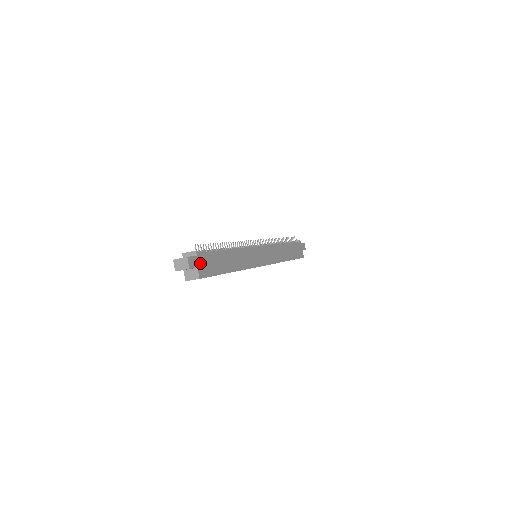
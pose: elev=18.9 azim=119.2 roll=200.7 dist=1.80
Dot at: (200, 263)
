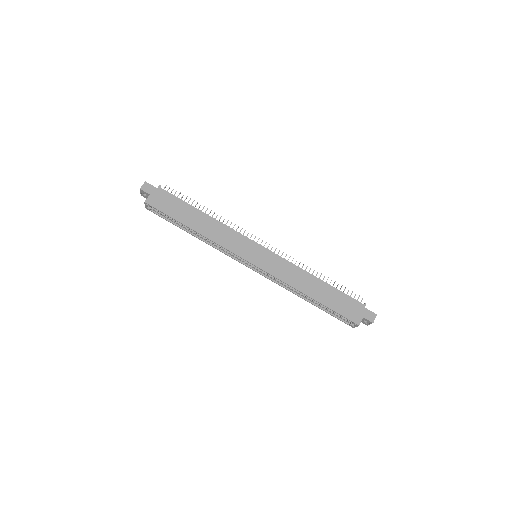
Dot at: (156, 195)
